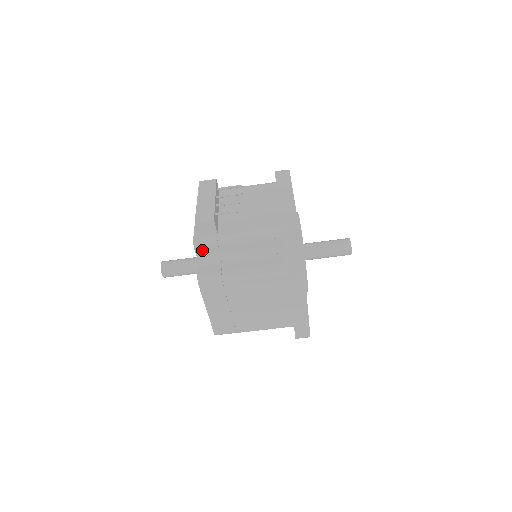
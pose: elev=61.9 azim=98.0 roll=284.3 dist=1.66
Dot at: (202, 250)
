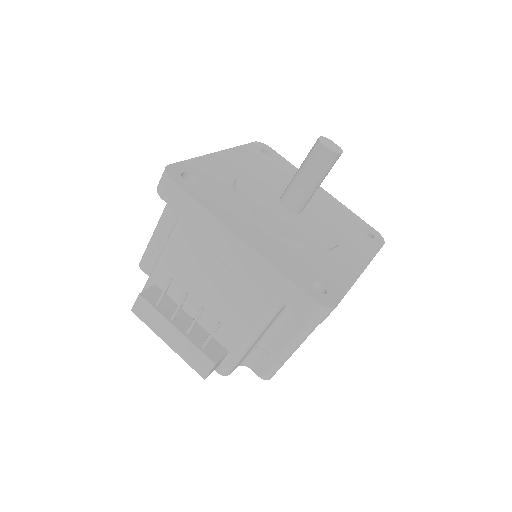
Dot at: (236, 367)
